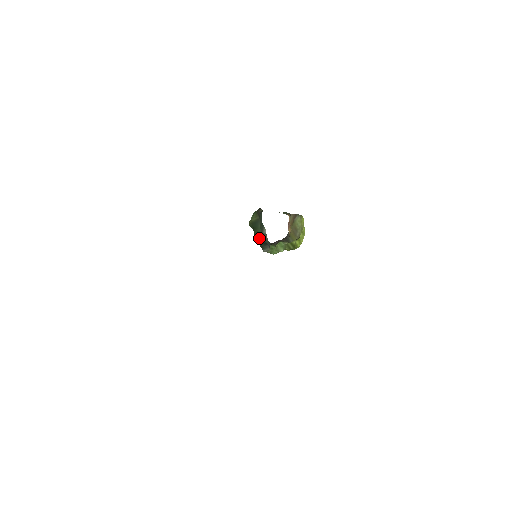
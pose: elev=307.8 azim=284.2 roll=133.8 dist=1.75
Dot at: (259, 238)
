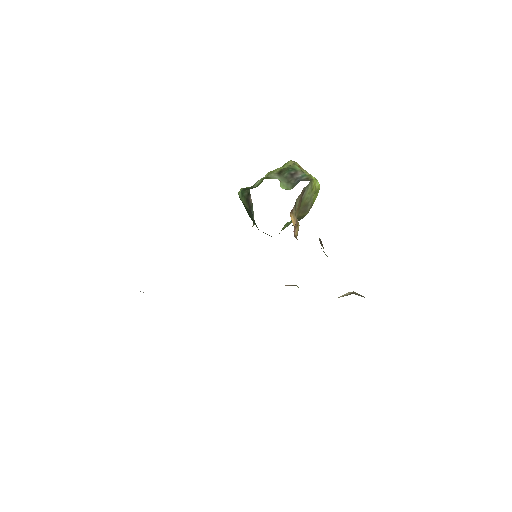
Dot at: (256, 226)
